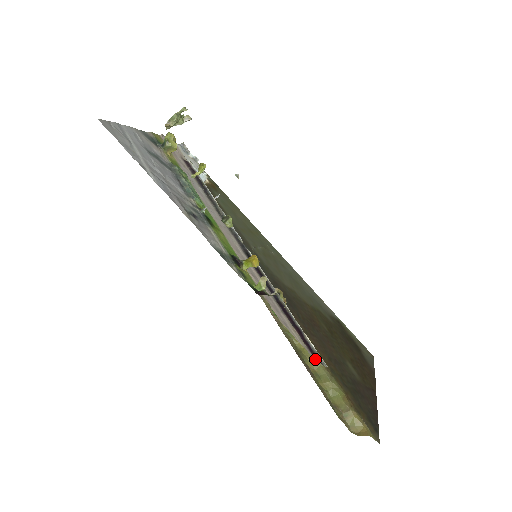
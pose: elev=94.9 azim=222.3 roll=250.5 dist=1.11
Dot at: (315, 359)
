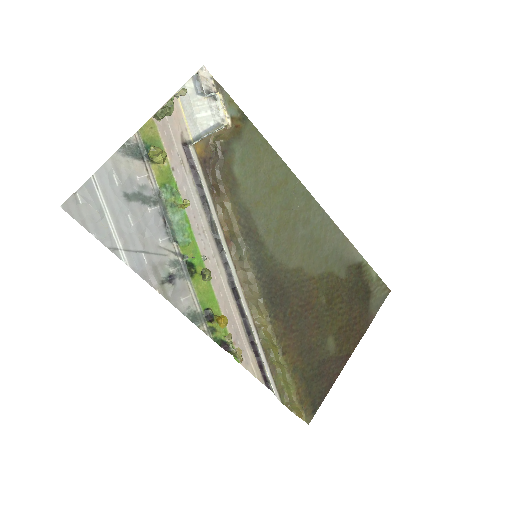
Dot at: (266, 386)
